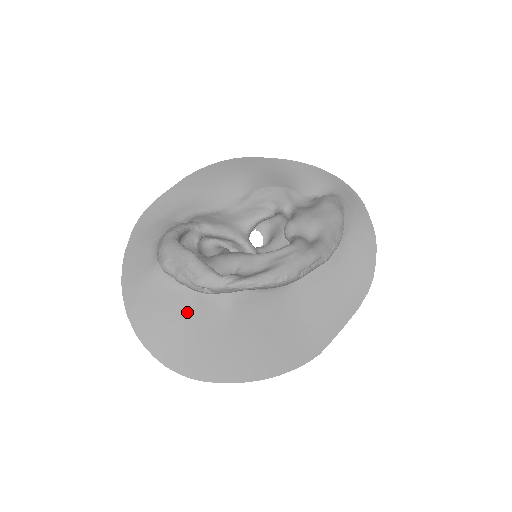
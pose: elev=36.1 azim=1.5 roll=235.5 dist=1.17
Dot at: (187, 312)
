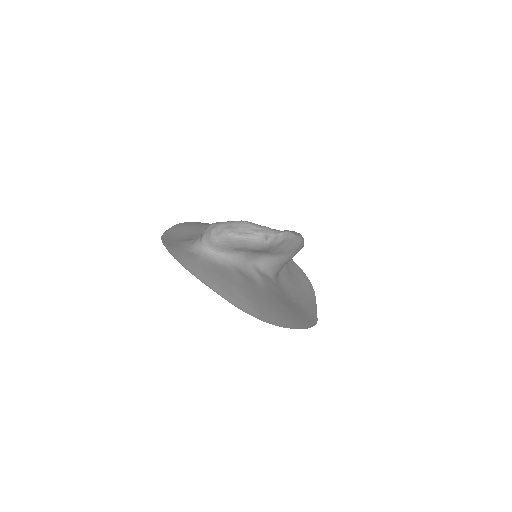
Dot at: (240, 280)
